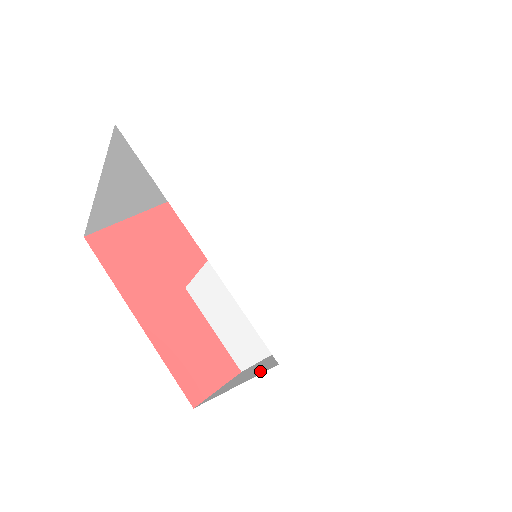
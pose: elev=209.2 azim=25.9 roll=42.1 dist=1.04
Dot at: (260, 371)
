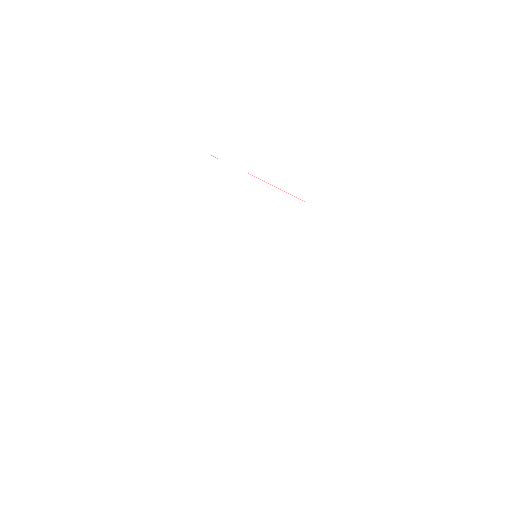
Dot at: occluded
